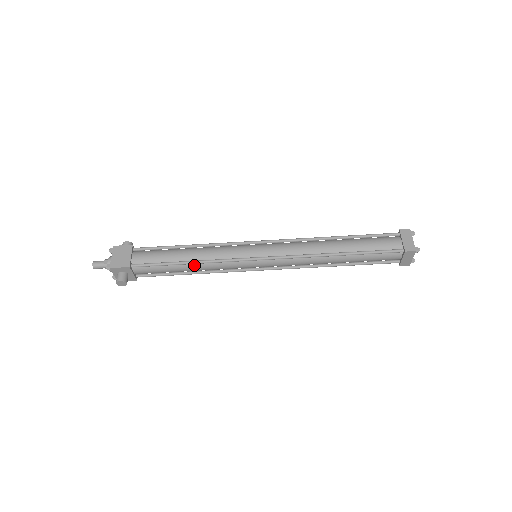
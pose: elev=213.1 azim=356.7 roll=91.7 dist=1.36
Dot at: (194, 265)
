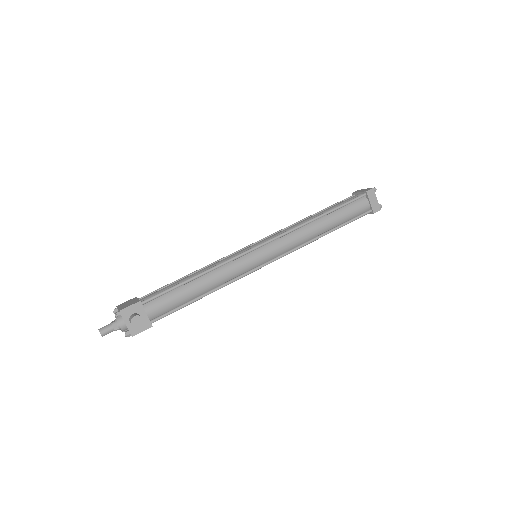
Dot at: (204, 278)
